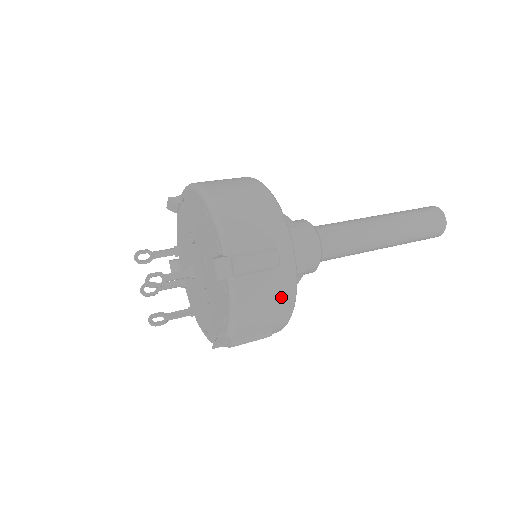
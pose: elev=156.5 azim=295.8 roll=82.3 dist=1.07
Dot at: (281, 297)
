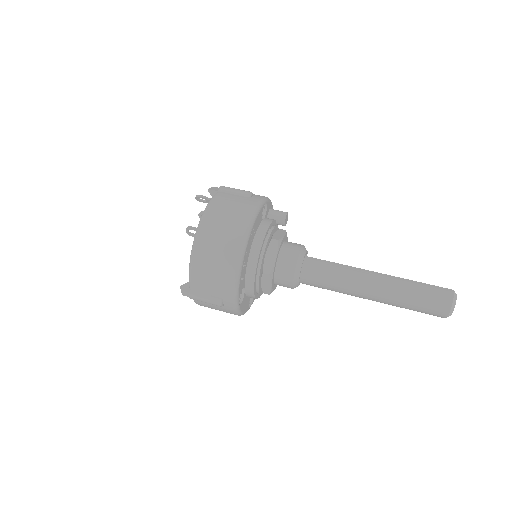
Dot at: (228, 312)
